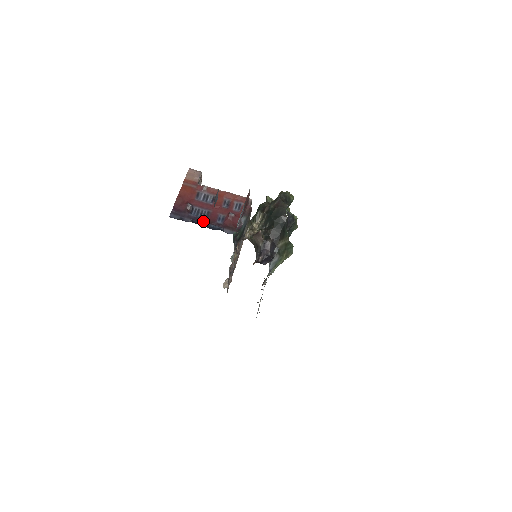
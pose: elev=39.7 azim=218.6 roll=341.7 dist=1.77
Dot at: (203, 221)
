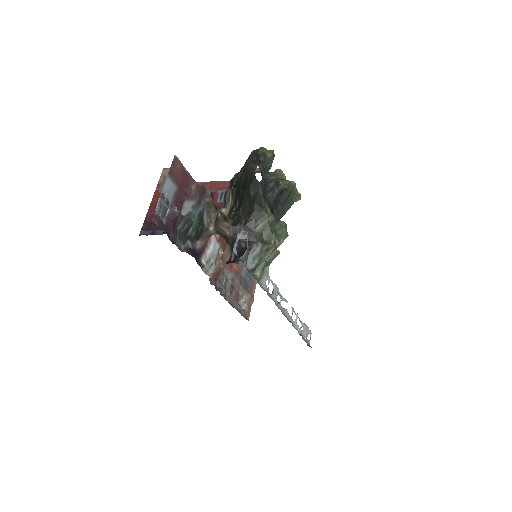
Dot at: occluded
